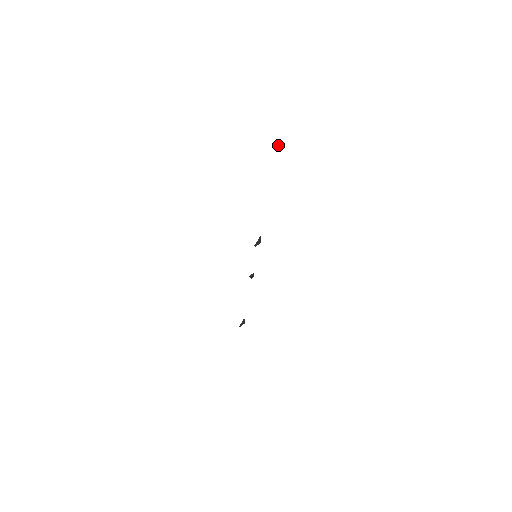
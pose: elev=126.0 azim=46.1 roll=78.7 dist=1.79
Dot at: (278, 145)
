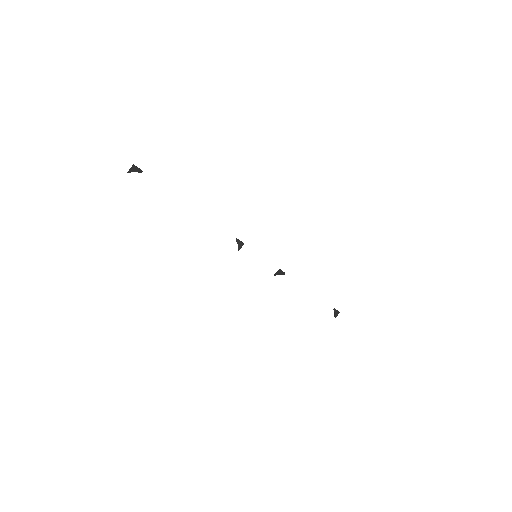
Dot at: (134, 168)
